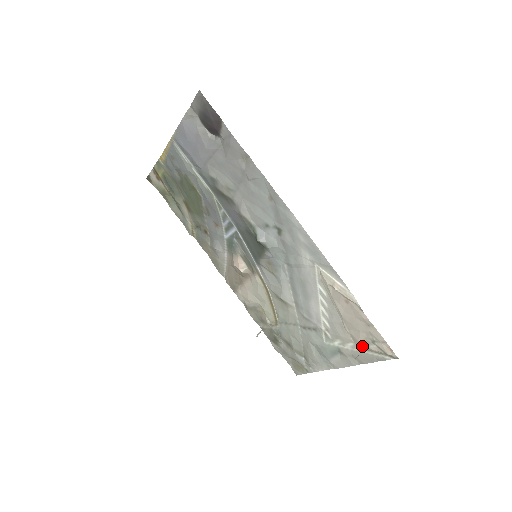
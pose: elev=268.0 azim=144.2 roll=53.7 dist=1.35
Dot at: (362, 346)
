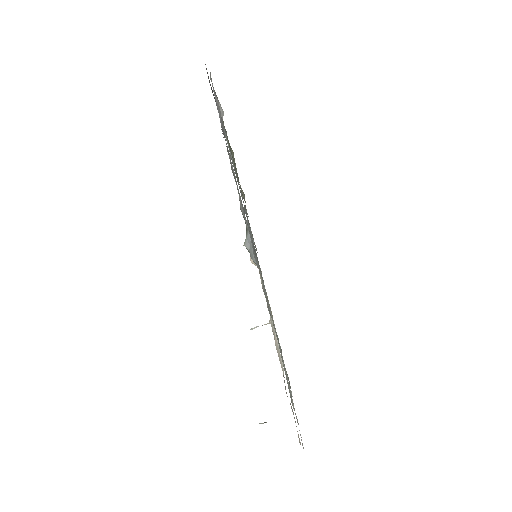
Dot at: occluded
